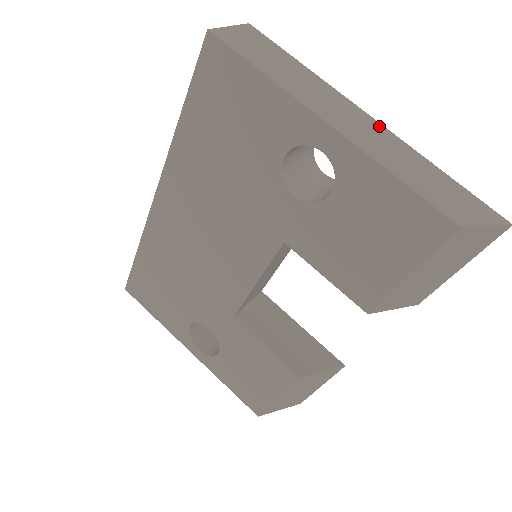
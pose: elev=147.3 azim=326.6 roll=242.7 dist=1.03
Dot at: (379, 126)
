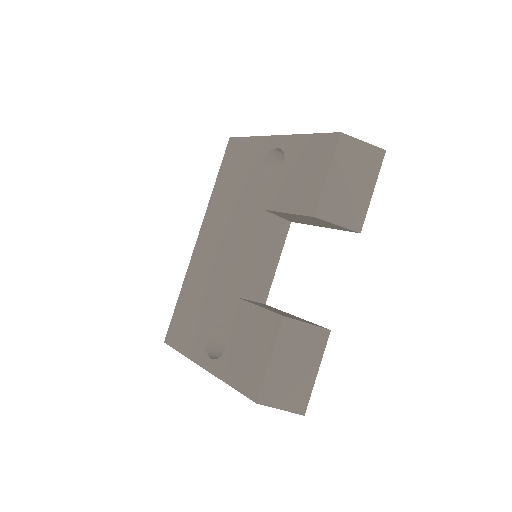
Dot at: occluded
